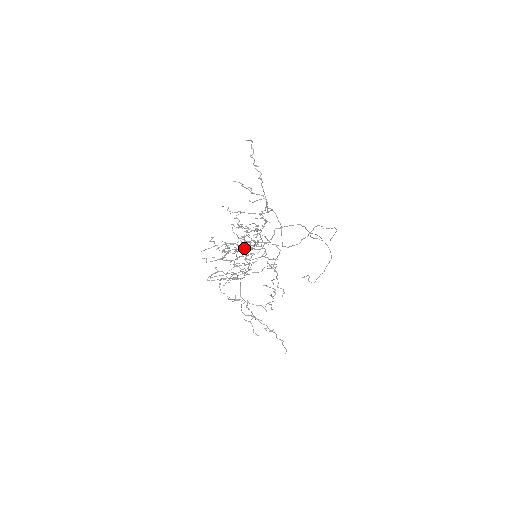
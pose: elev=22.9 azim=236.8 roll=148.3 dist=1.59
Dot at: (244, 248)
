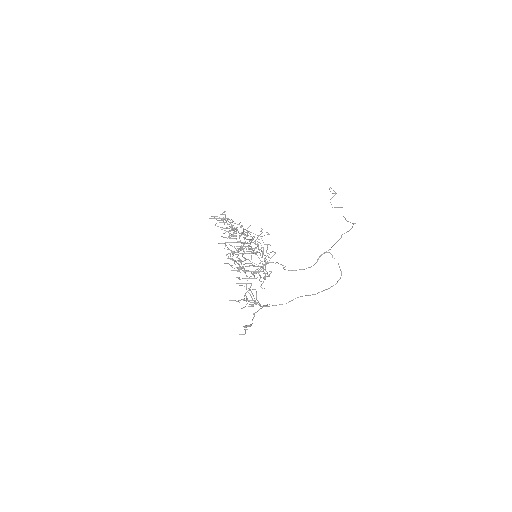
Dot at: (241, 267)
